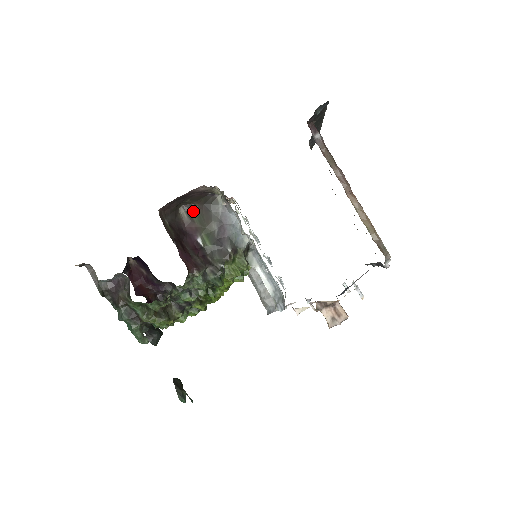
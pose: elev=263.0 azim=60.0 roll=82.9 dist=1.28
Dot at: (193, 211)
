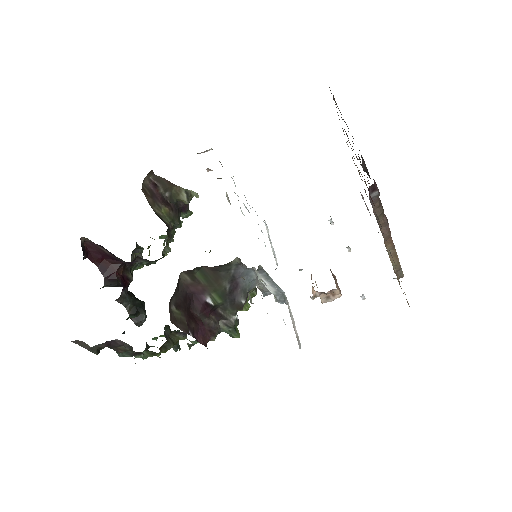
Dot at: (197, 272)
